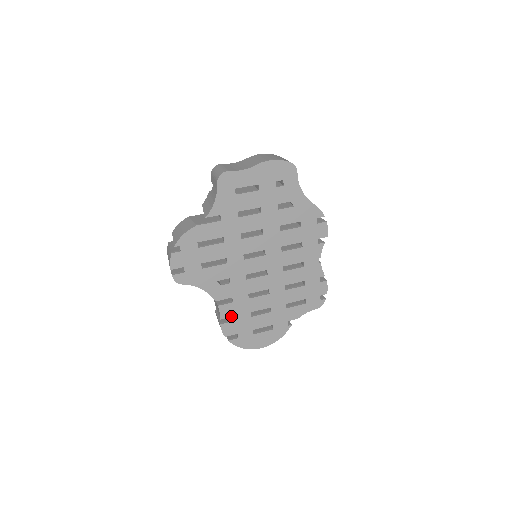
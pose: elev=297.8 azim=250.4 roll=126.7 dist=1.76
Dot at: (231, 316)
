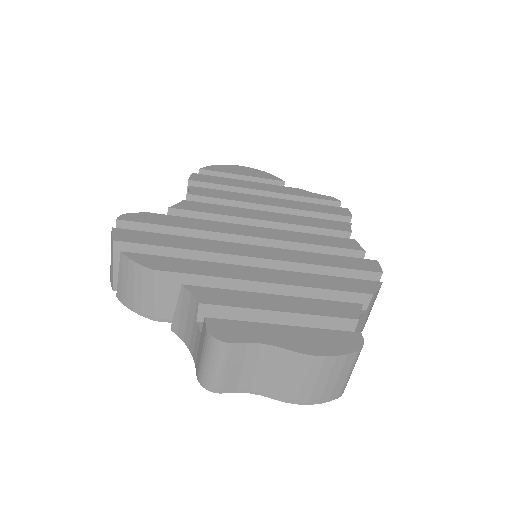
Dot at: occluded
